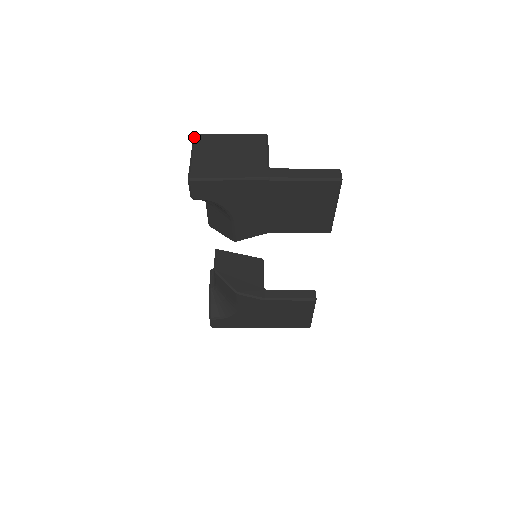
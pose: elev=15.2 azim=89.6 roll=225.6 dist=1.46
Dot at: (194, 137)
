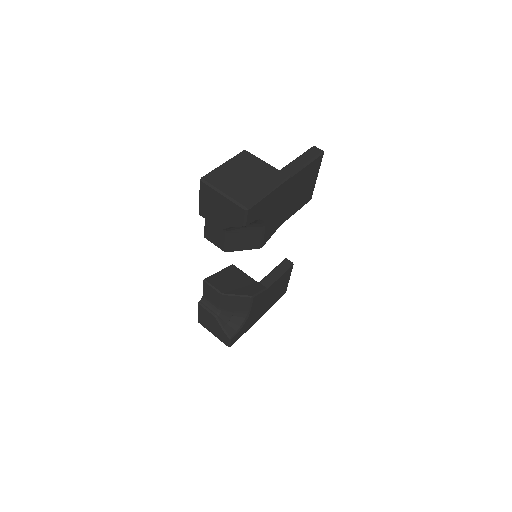
Dot at: (203, 180)
